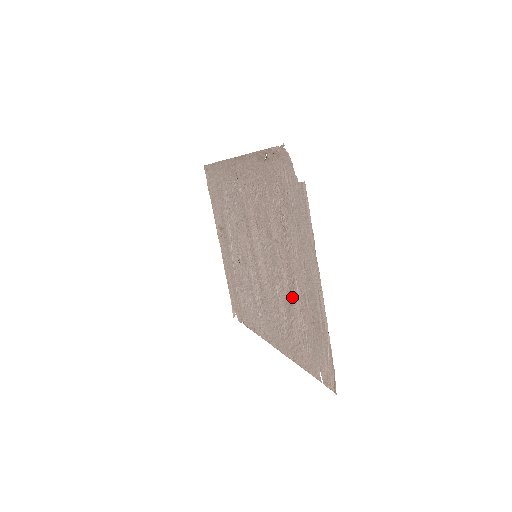
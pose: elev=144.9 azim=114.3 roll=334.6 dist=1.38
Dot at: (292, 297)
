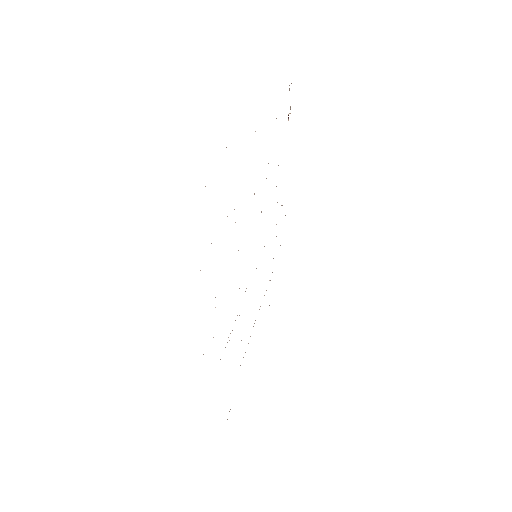
Dot at: occluded
